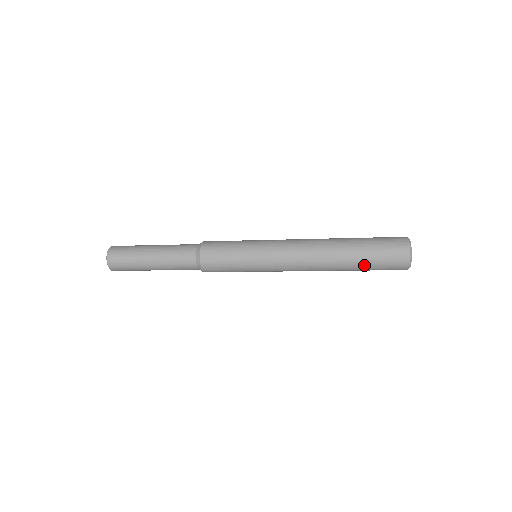
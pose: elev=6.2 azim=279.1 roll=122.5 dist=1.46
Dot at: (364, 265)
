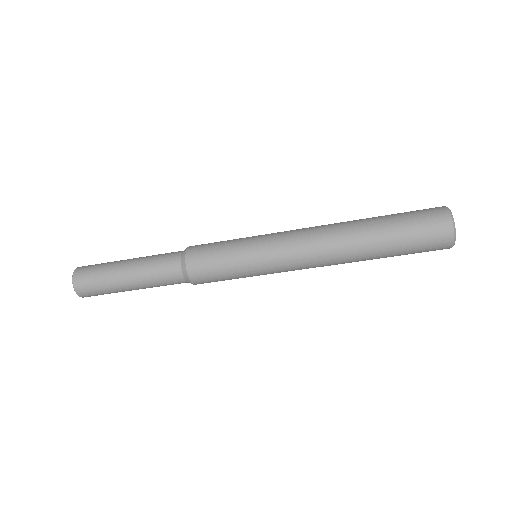
Dot at: (395, 251)
